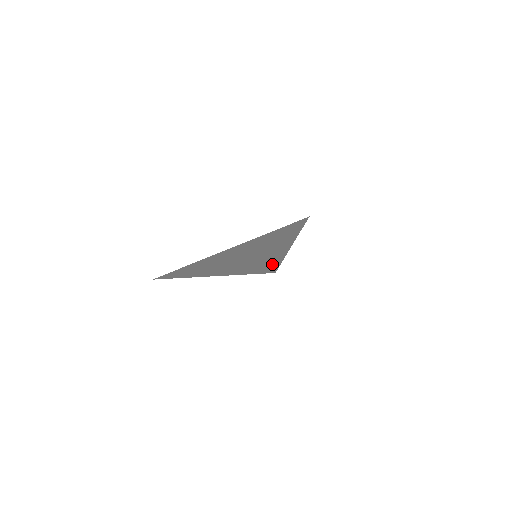
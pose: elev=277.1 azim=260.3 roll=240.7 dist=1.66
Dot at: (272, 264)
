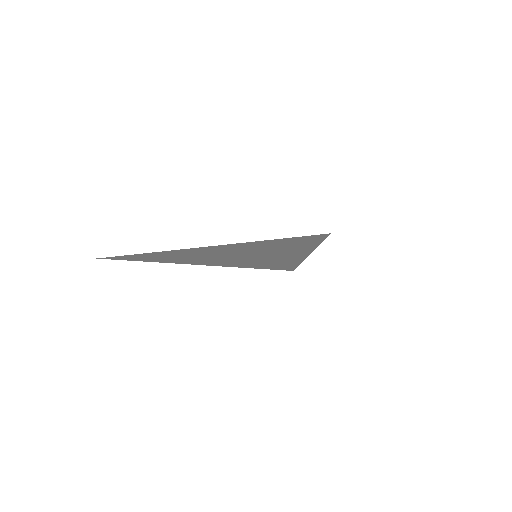
Dot at: (286, 264)
